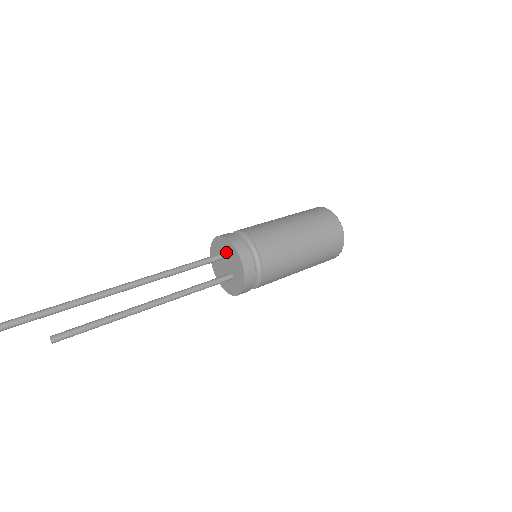
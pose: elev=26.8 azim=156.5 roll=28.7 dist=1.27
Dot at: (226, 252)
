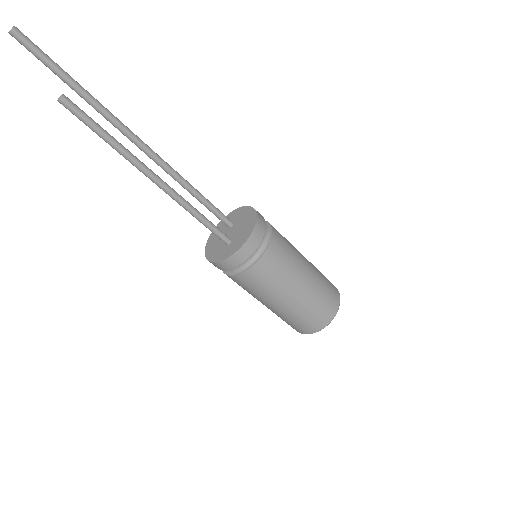
Dot at: (241, 219)
